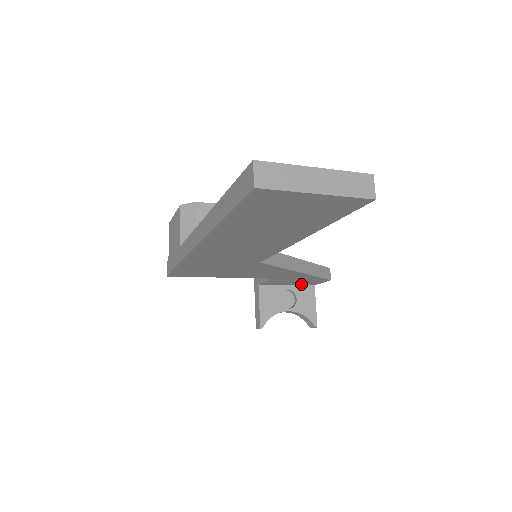
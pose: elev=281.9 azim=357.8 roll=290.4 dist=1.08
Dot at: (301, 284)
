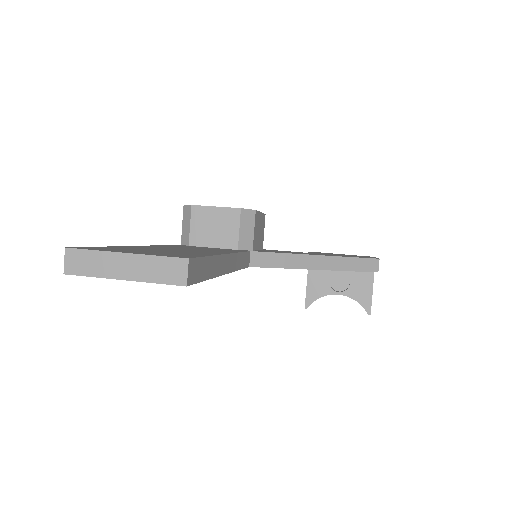
Dot at: occluded
